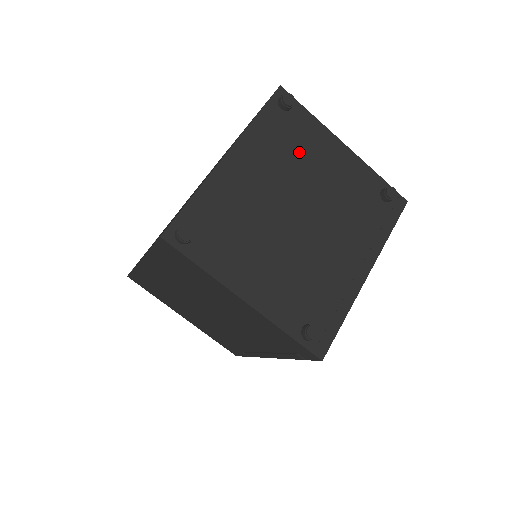
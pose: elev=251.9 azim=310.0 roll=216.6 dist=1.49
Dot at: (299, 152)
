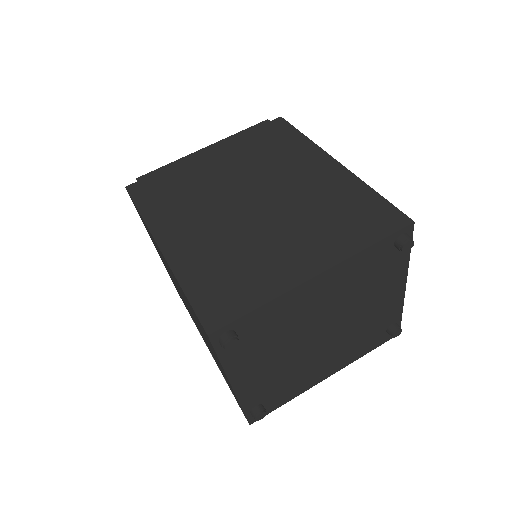
Dot at: (370, 285)
